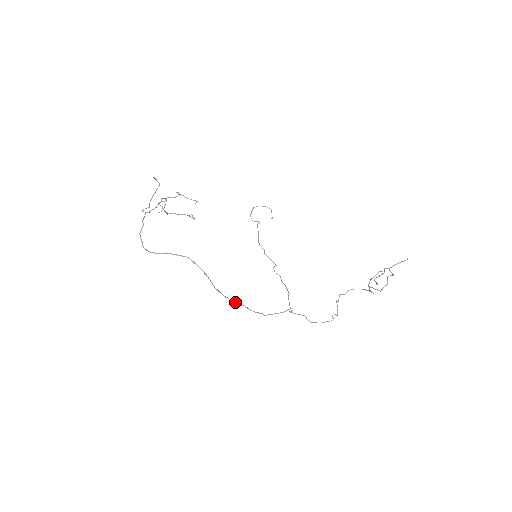
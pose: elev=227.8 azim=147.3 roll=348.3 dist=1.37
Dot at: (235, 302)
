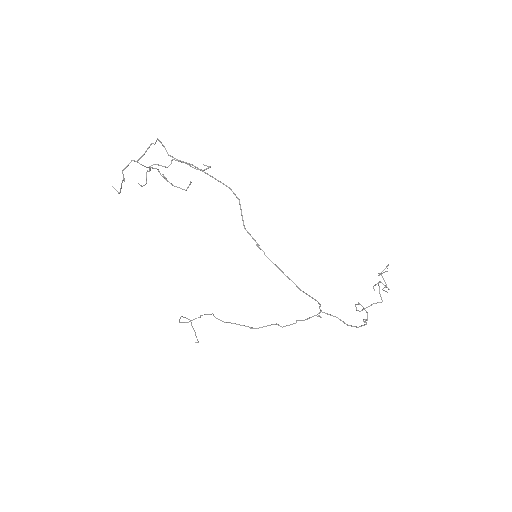
Dot at: (268, 258)
